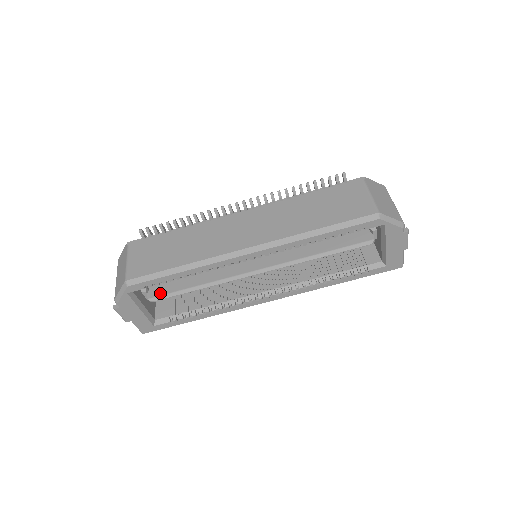
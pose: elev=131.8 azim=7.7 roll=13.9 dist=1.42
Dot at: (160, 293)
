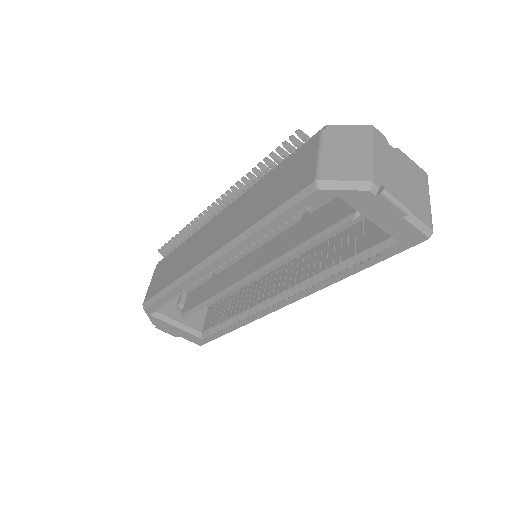
Dot at: (188, 308)
